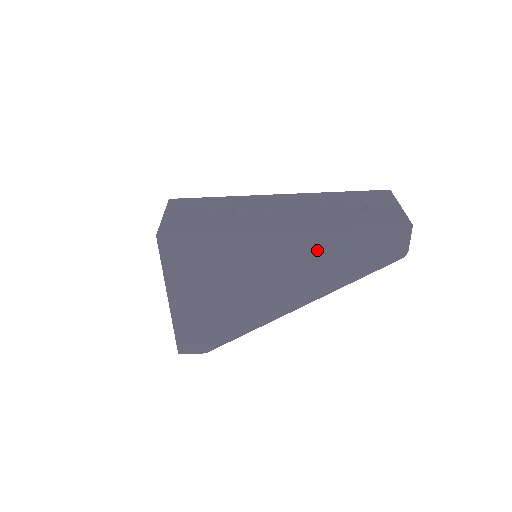
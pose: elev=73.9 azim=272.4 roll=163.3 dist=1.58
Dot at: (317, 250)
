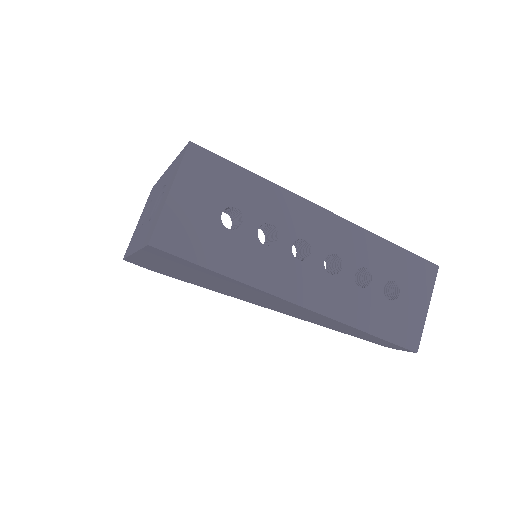
Dot at: (317, 317)
